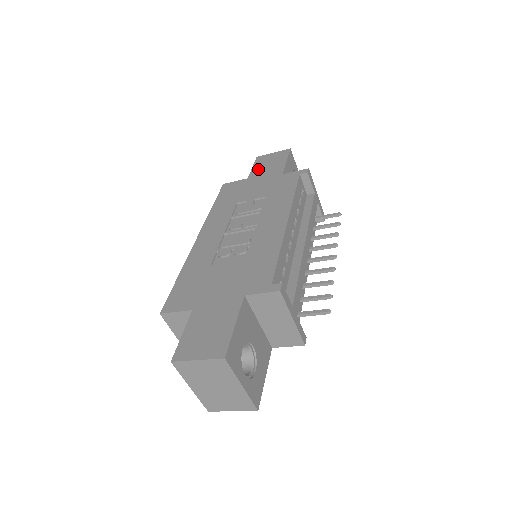
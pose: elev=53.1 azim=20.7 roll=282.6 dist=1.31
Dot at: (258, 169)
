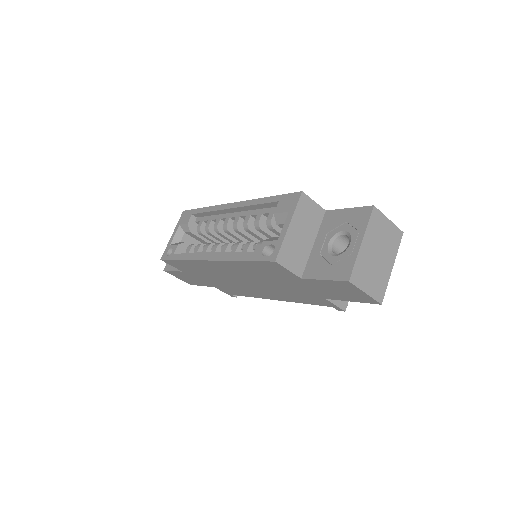
Dot at: occluded
